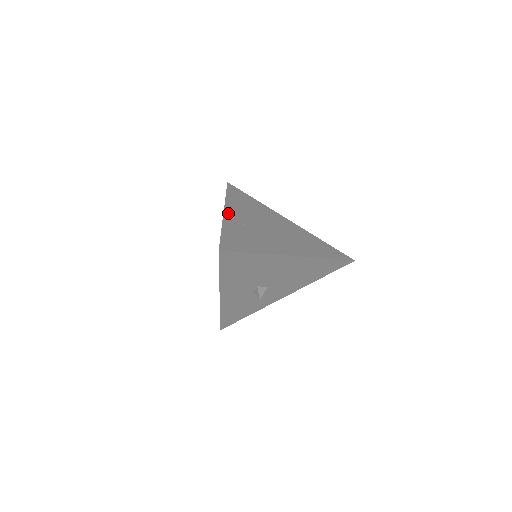
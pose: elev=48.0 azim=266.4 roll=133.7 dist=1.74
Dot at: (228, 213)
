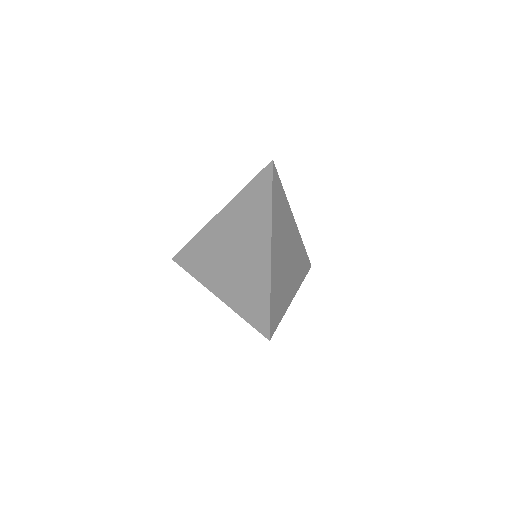
Dot at: (273, 251)
